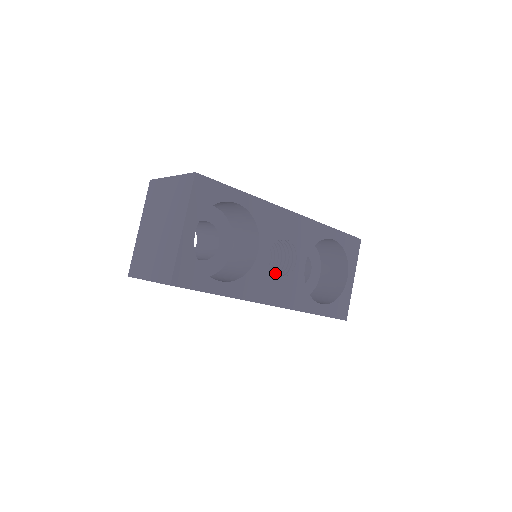
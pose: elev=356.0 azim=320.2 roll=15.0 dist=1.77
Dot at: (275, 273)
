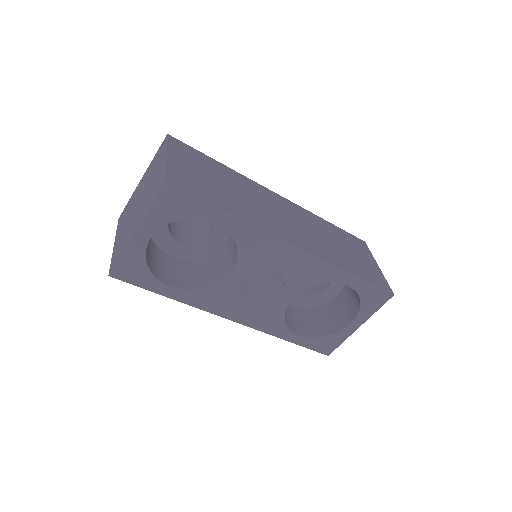
Dot at: (262, 286)
